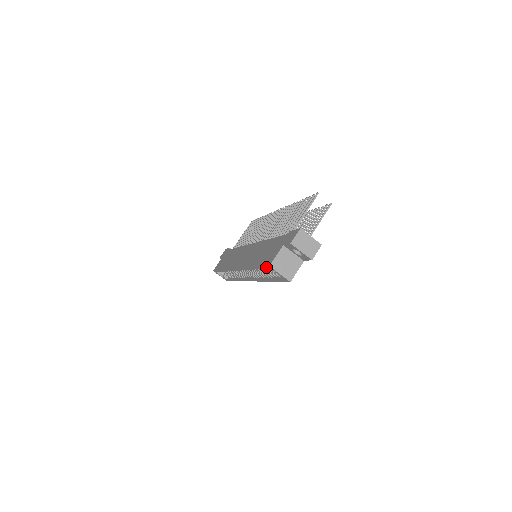
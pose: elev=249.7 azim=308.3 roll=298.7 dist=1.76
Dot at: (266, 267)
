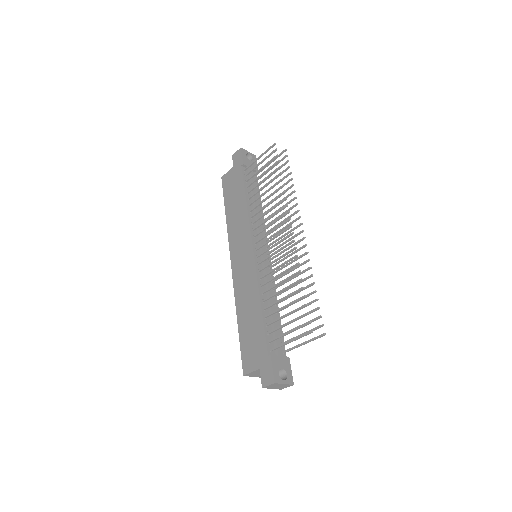
Dot at: (243, 365)
